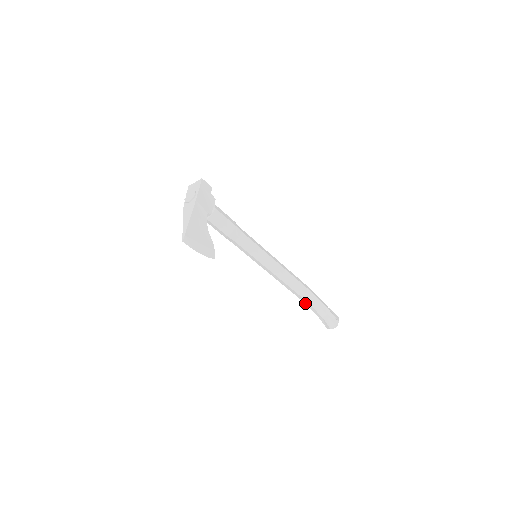
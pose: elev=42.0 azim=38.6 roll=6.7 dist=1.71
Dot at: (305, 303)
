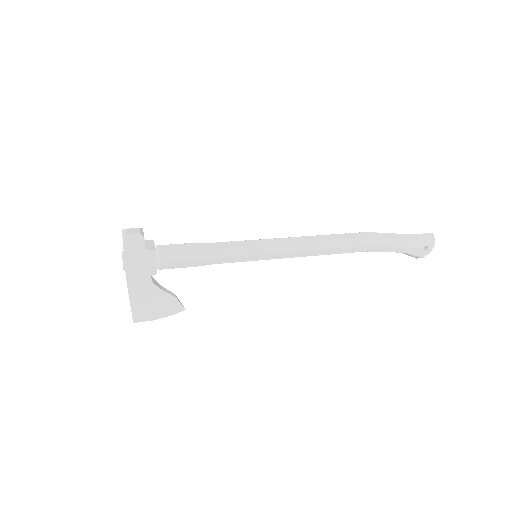
Dot at: occluded
